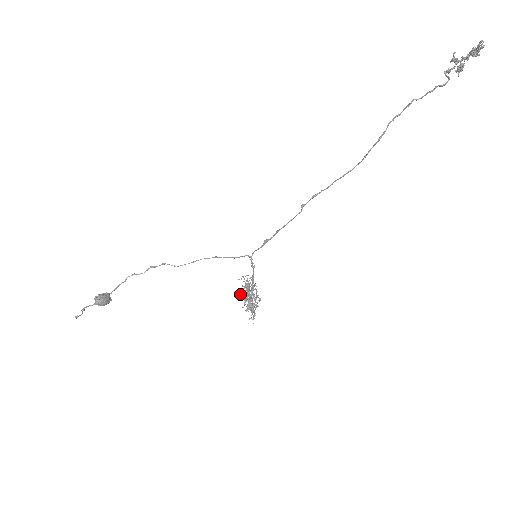
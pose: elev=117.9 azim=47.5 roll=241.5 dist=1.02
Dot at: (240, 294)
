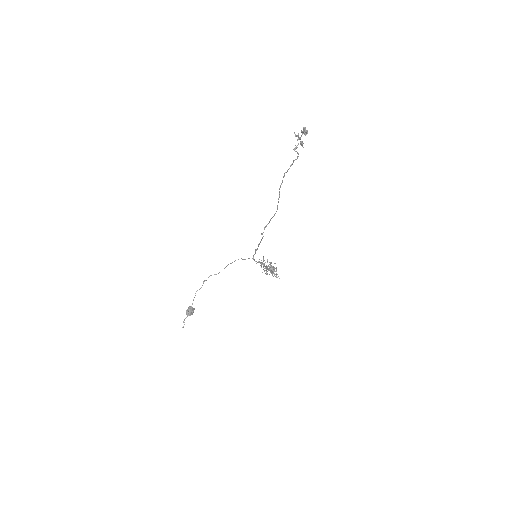
Dot at: occluded
